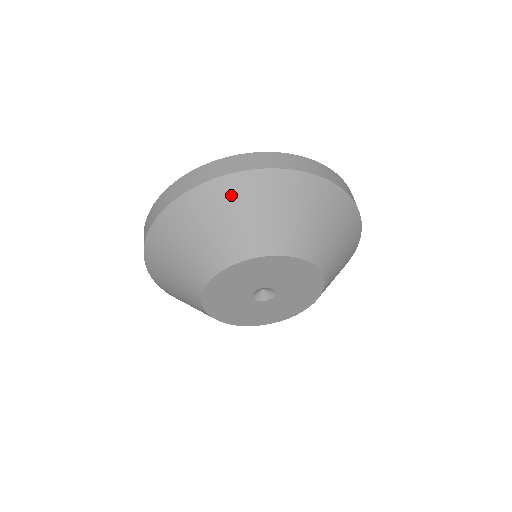
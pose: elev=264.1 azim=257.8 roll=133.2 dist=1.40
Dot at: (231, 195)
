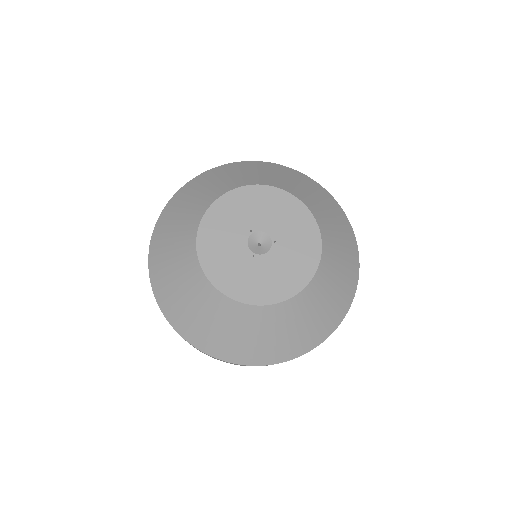
Dot at: (196, 184)
